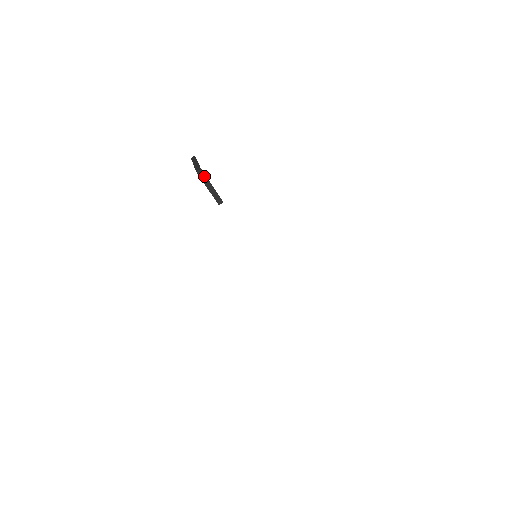
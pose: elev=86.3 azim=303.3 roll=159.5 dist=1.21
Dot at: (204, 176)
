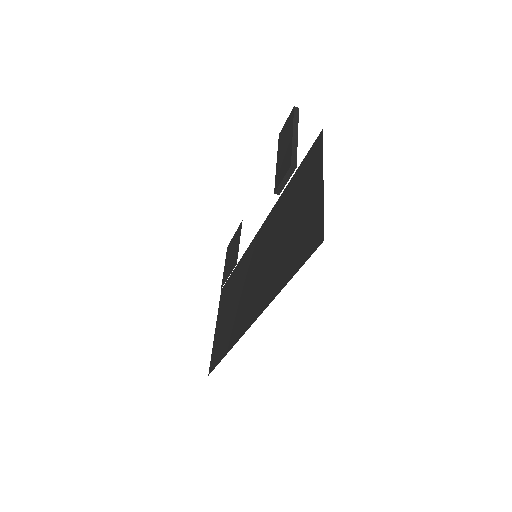
Dot at: (292, 172)
